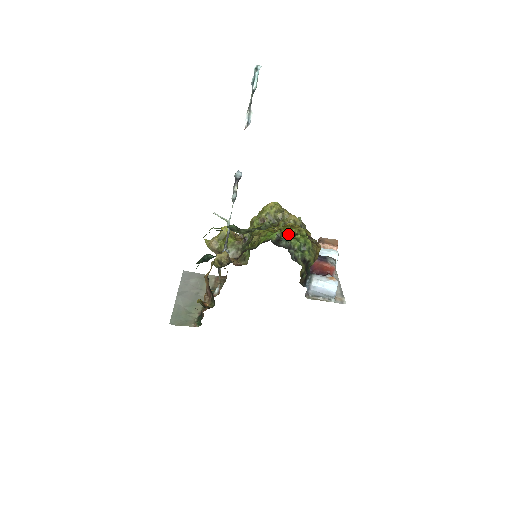
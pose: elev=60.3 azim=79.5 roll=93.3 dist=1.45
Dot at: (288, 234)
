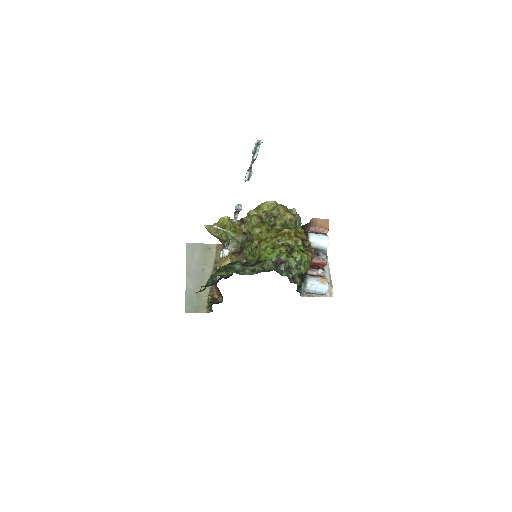
Dot at: (286, 253)
